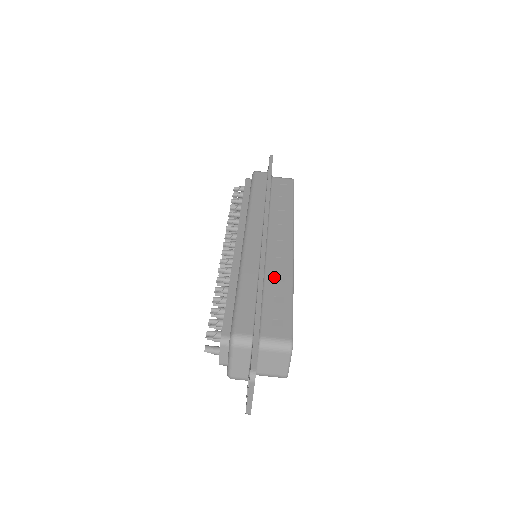
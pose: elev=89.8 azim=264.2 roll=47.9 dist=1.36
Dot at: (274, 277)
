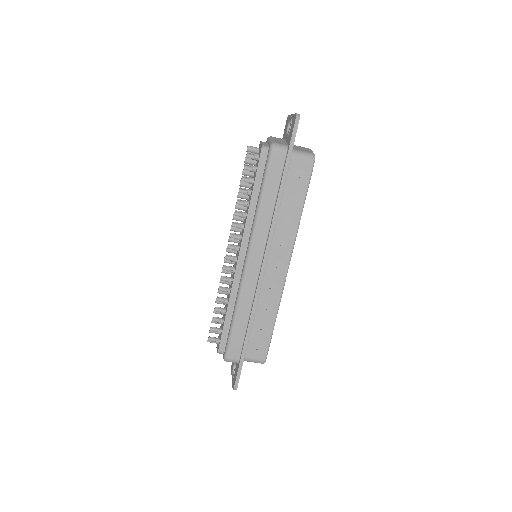
Dot at: (264, 305)
